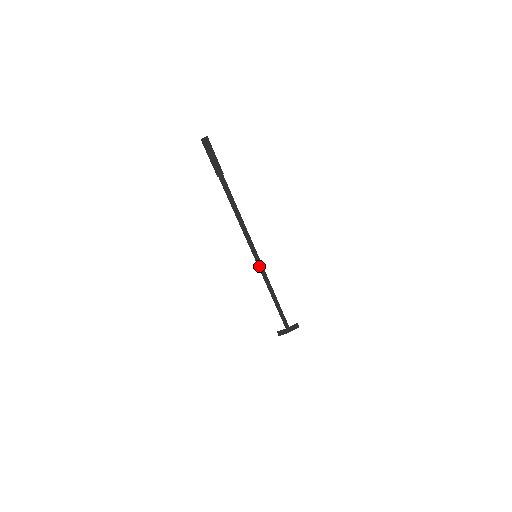
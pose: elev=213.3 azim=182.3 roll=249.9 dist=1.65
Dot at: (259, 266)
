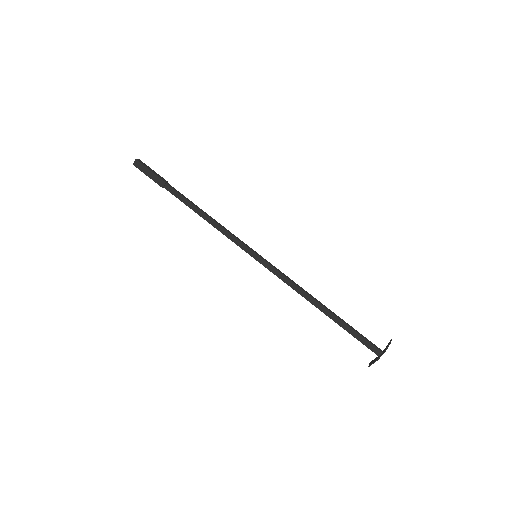
Dot at: (267, 267)
